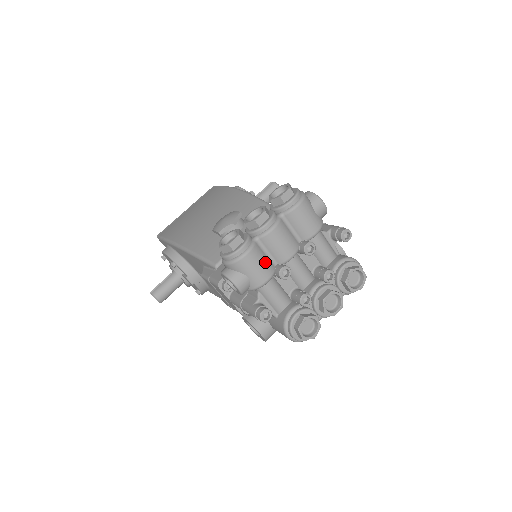
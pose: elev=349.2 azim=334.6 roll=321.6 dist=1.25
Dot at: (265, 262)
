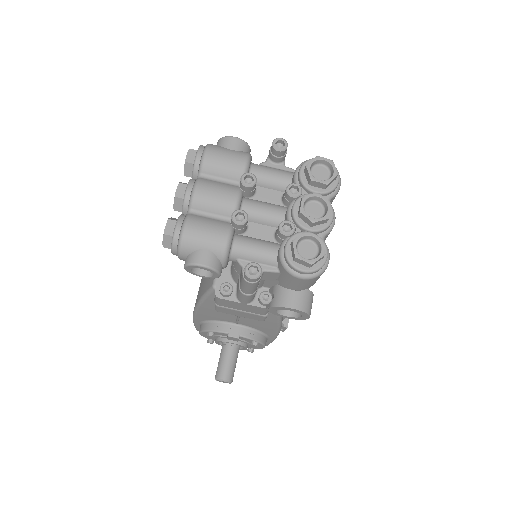
Dot at: (212, 223)
